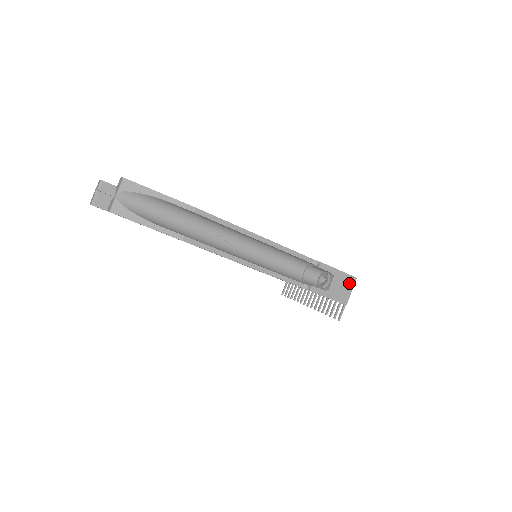
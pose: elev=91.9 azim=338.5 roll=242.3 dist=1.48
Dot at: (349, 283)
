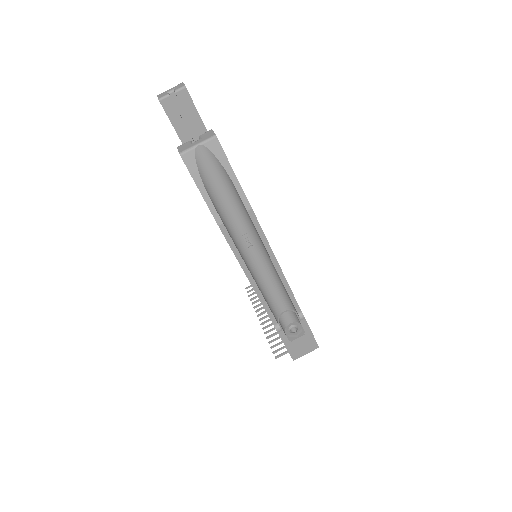
Dot at: (310, 347)
